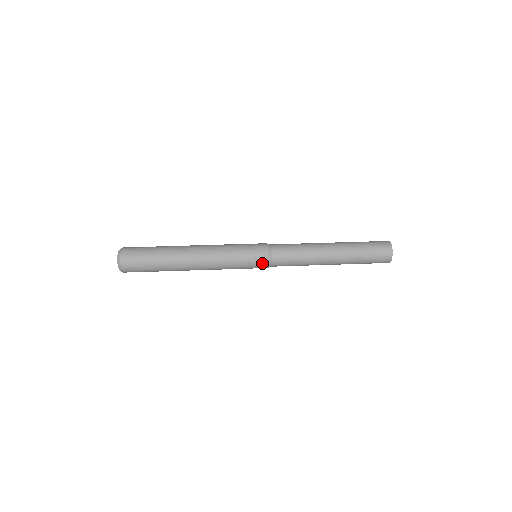
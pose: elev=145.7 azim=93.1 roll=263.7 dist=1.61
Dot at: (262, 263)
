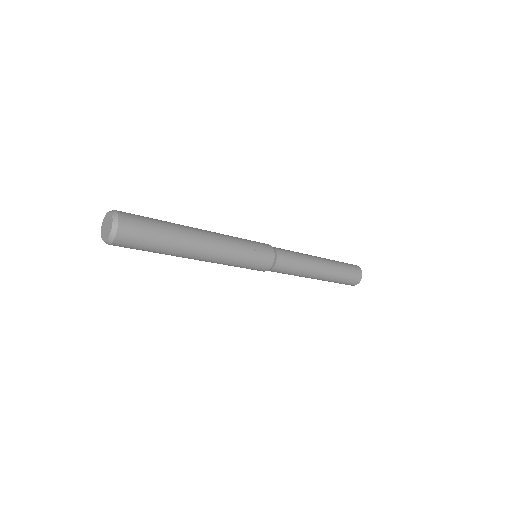
Dot at: (269, 257)
